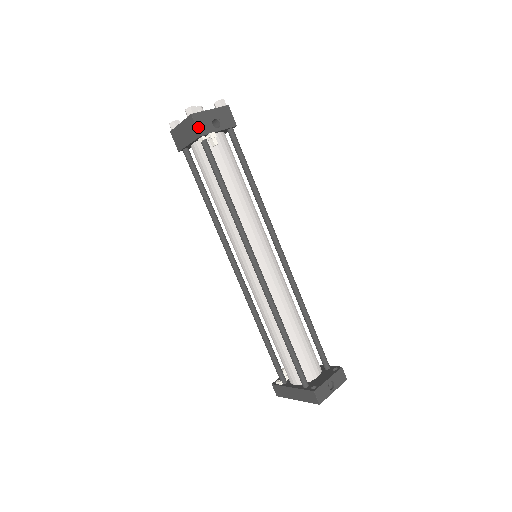
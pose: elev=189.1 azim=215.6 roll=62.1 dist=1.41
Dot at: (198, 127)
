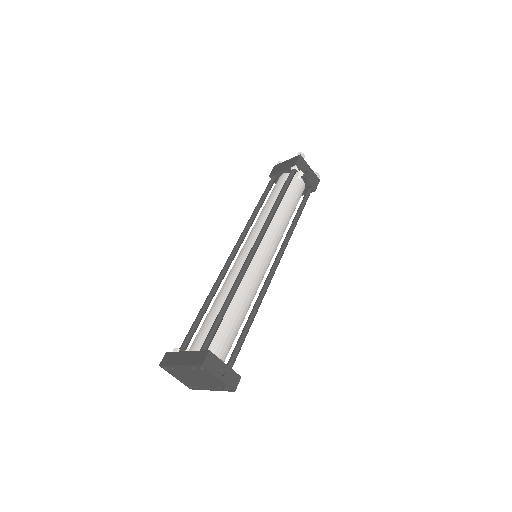
Dot at: (298, 162)
